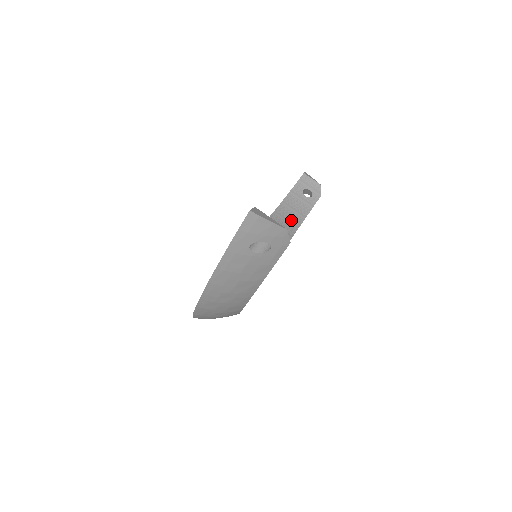
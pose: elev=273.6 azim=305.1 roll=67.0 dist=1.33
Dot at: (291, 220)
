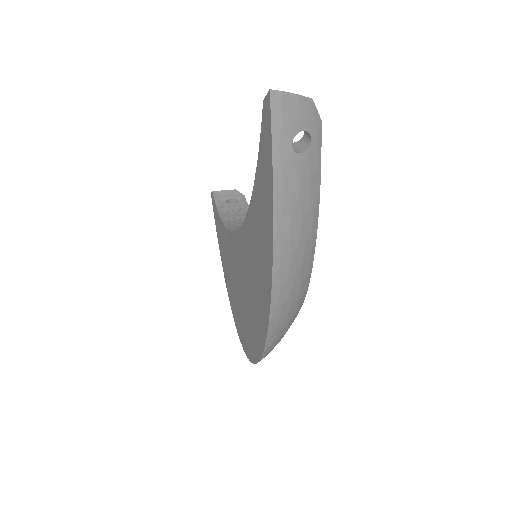
Dot at: occluded
